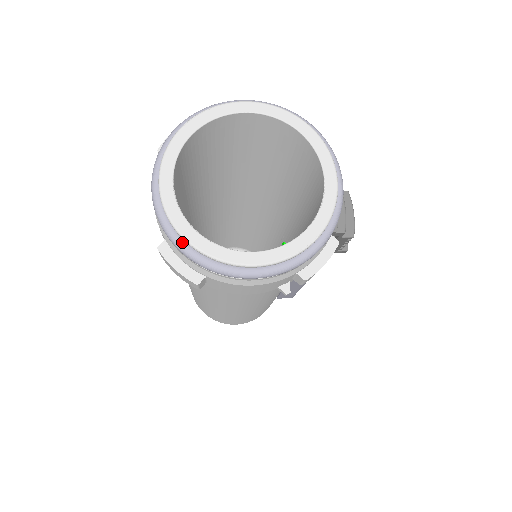
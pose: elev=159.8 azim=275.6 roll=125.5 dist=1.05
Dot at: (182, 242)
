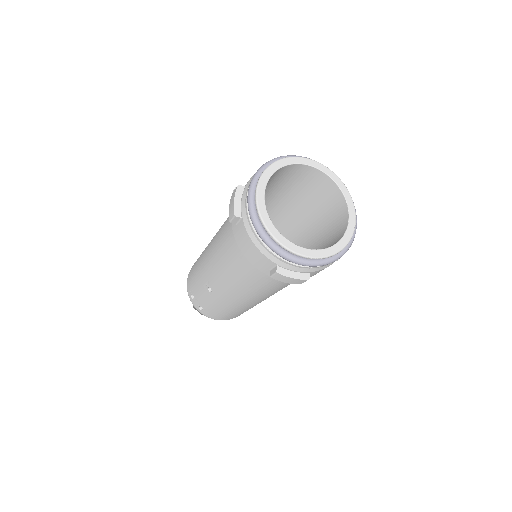
Dot at: (301, 259)
